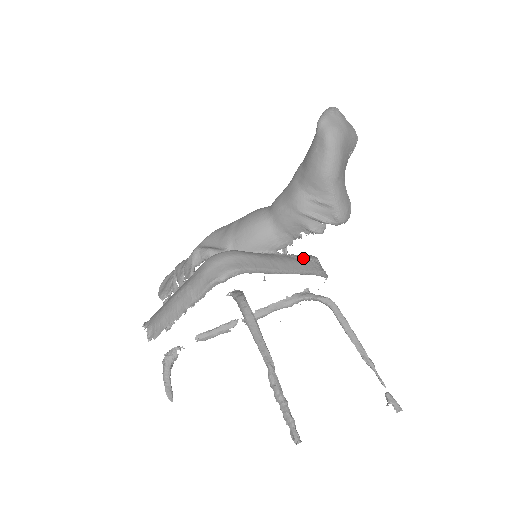
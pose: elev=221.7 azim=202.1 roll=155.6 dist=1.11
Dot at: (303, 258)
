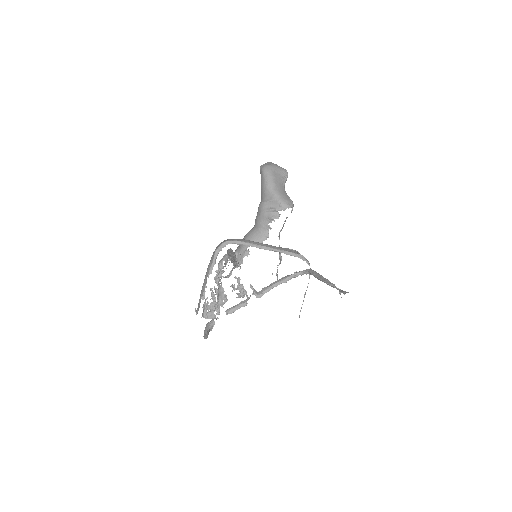
Dot at: (283, 248)
